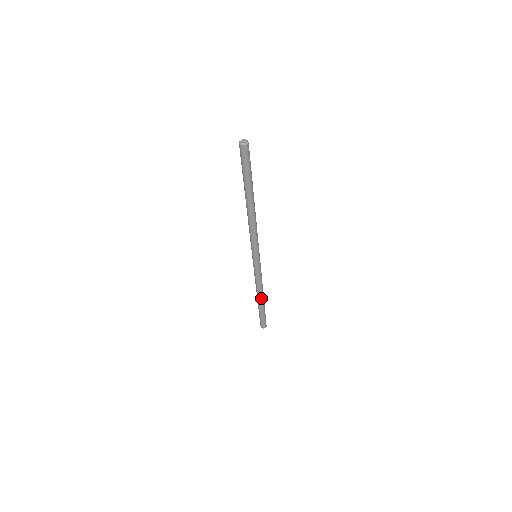
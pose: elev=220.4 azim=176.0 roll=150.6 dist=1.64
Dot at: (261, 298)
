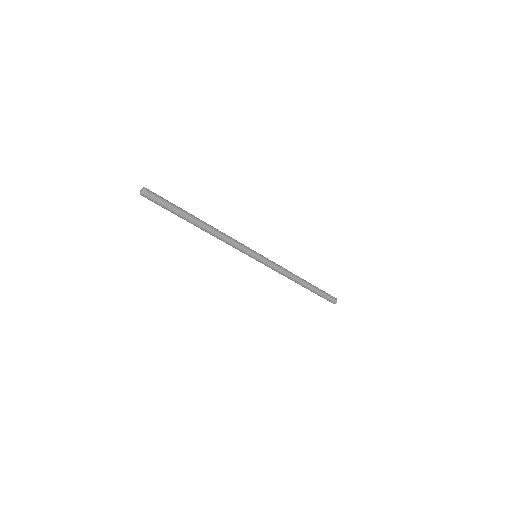
Dot at: (299, 284)
